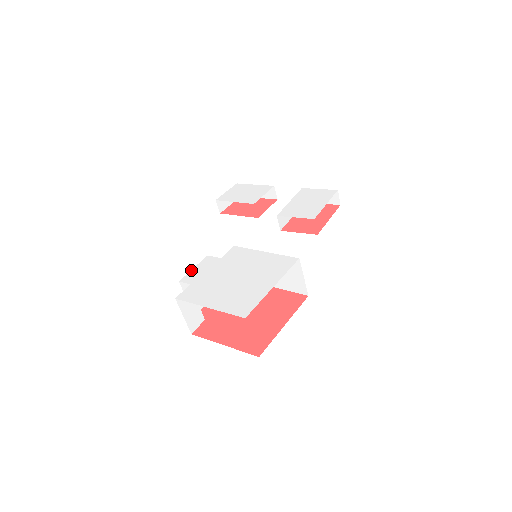
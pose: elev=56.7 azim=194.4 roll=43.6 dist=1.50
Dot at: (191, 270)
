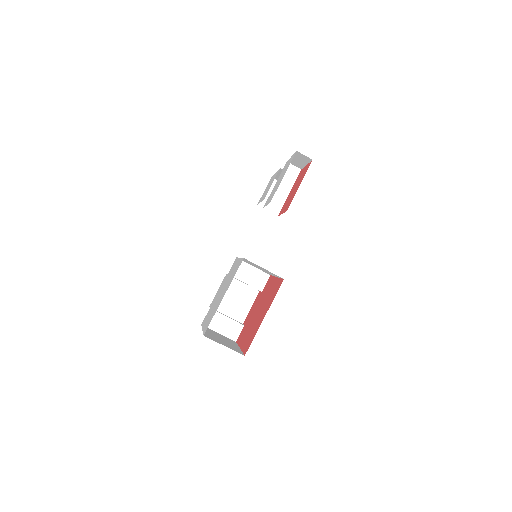
Dot at: (216, 293)
